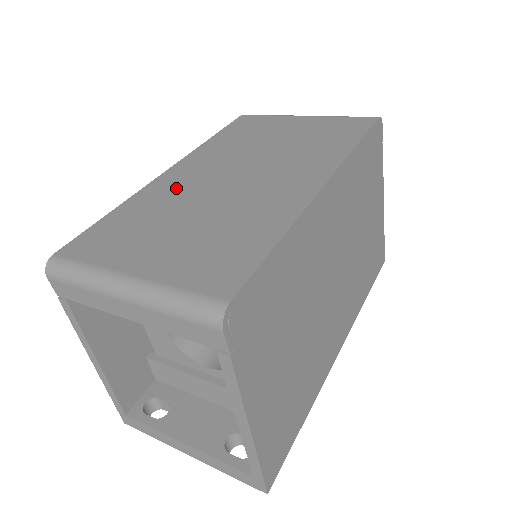
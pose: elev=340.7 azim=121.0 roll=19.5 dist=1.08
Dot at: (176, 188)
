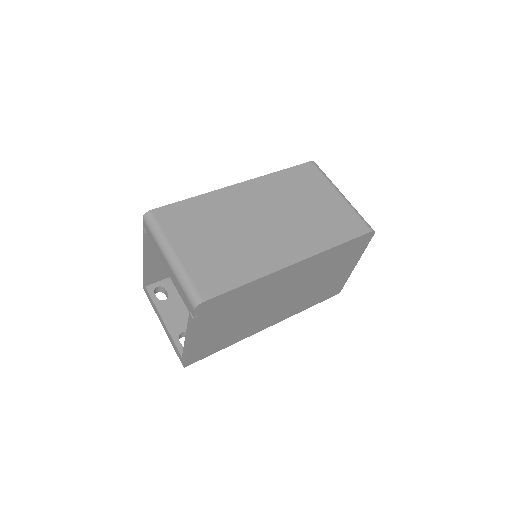
Dot at: (232, 205)
